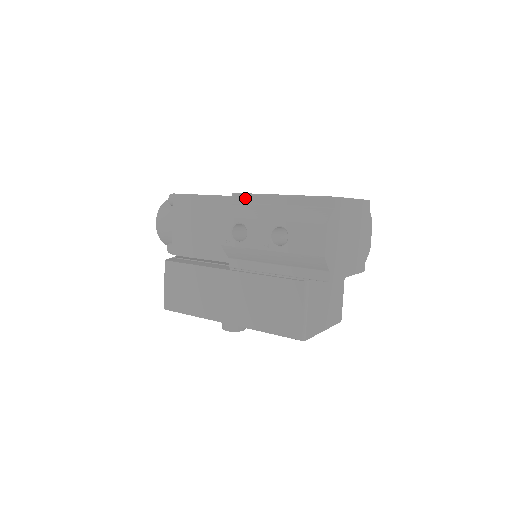
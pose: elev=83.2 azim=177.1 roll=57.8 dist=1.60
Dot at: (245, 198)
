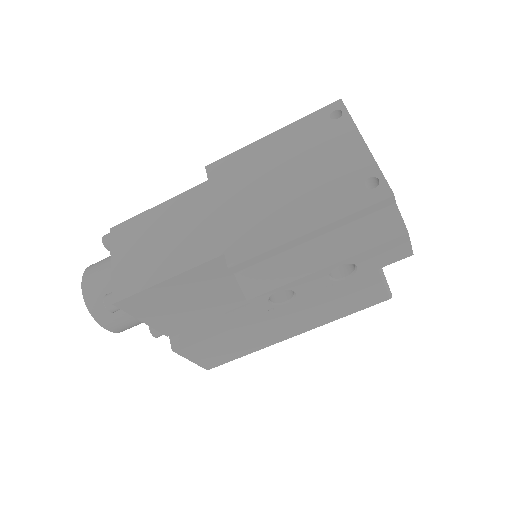
Dot at: (253, 261)
